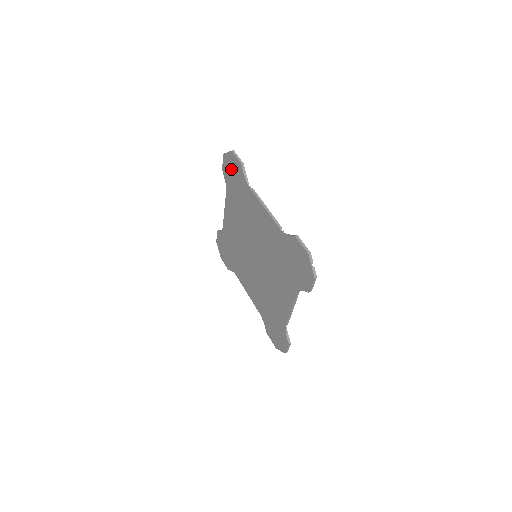
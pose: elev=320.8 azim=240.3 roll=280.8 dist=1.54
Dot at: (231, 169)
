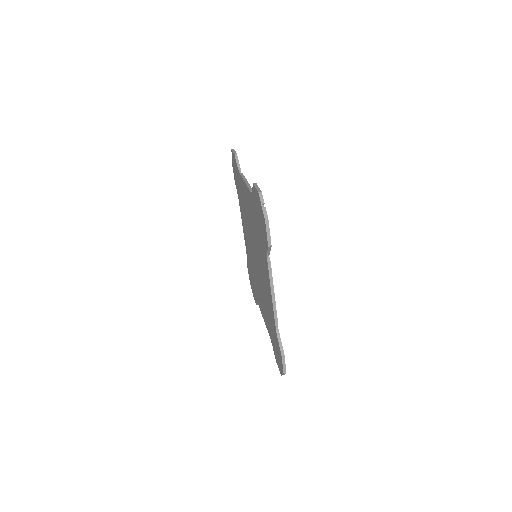
Dot at: (235, 170)
